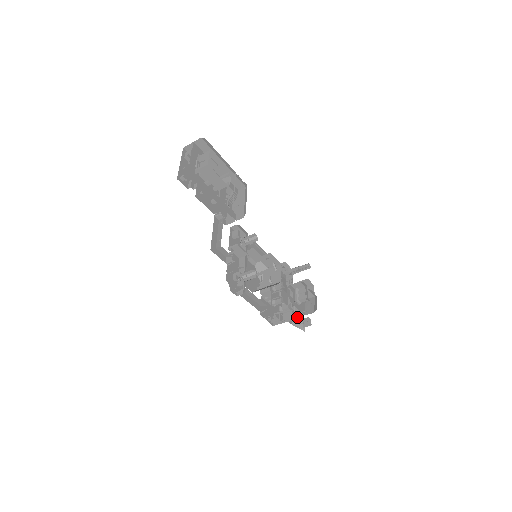
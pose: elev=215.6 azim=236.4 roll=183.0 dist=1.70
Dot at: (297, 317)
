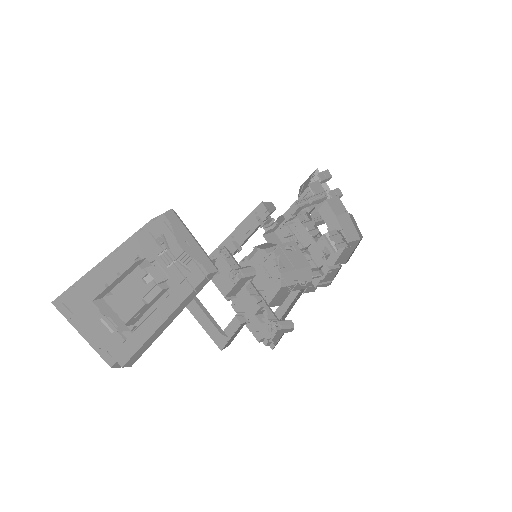
Dot at: occluded
